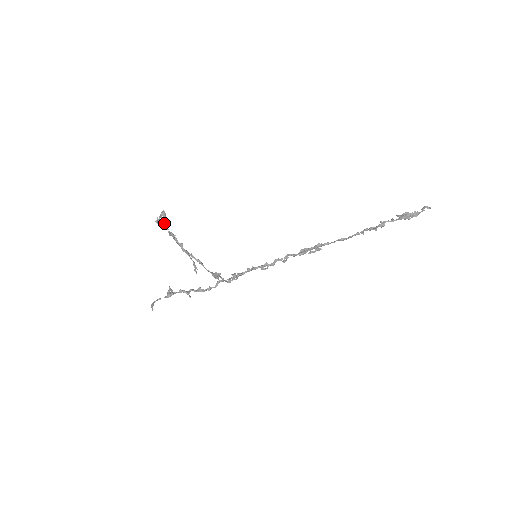
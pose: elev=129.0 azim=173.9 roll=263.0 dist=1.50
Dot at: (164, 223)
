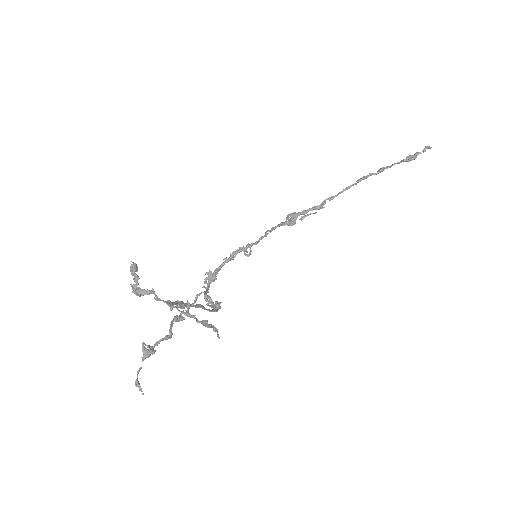
Dot at: (154, 293)
